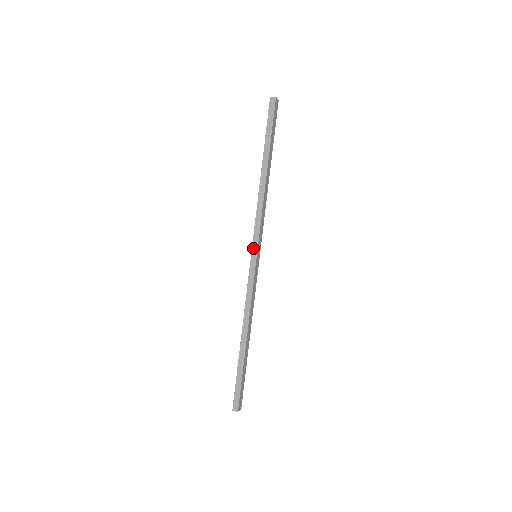
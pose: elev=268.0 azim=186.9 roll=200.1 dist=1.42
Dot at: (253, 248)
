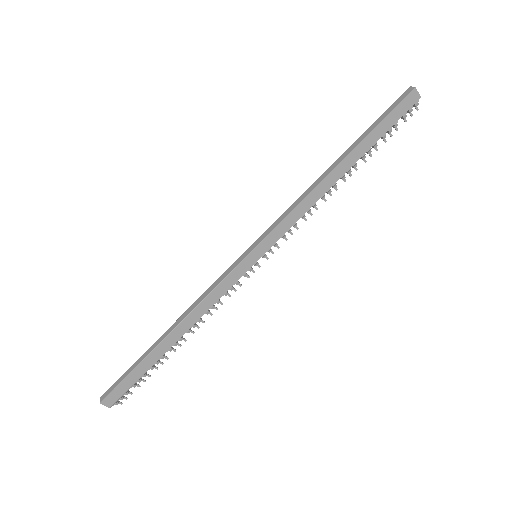
Dot at: (256, 241)
